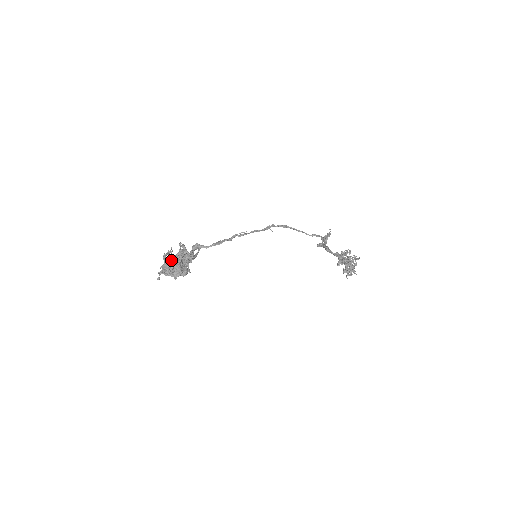
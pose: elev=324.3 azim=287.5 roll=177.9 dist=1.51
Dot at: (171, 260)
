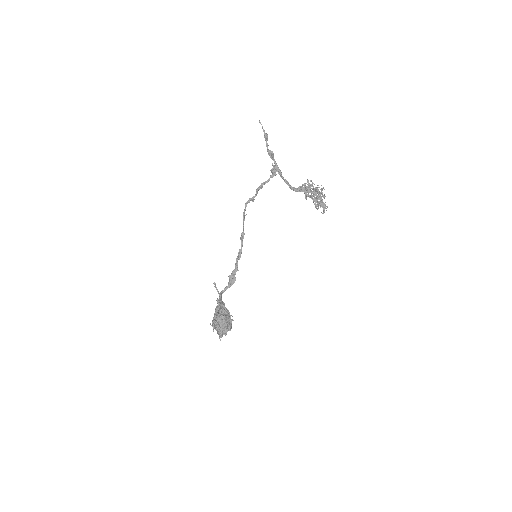
Dot at: (222, 329)
